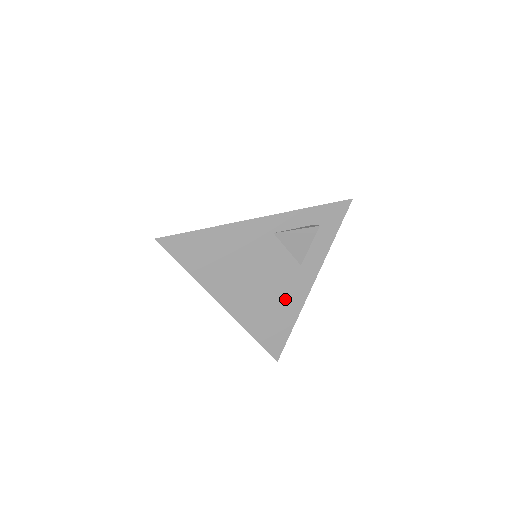
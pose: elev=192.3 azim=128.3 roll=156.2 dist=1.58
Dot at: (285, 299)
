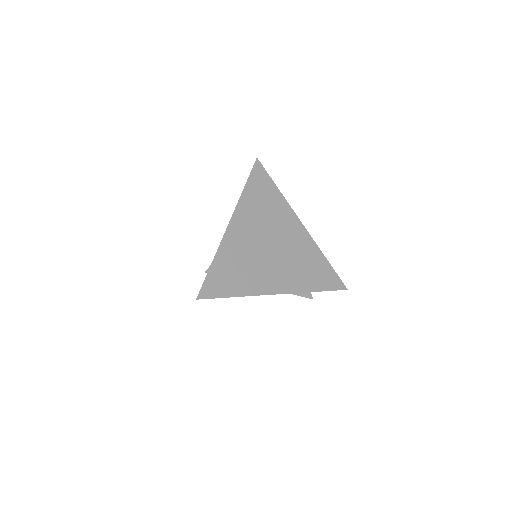
Dot at: occluded
